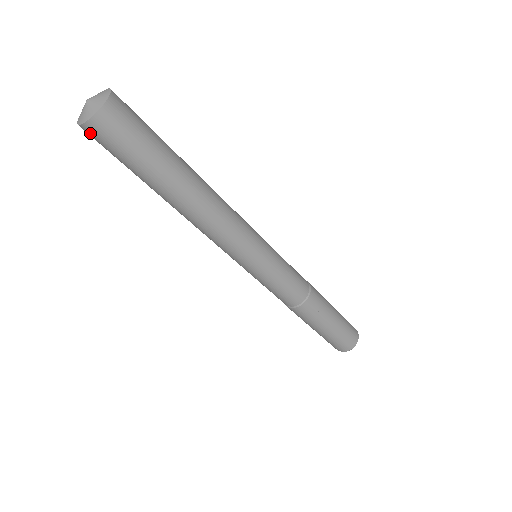
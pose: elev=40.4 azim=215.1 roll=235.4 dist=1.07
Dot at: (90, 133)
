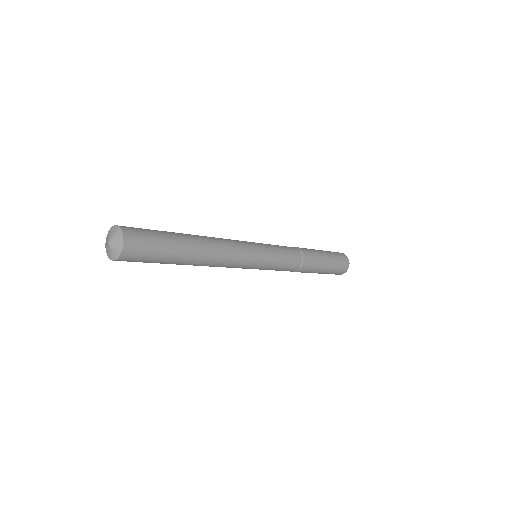
Dot at: occluded
